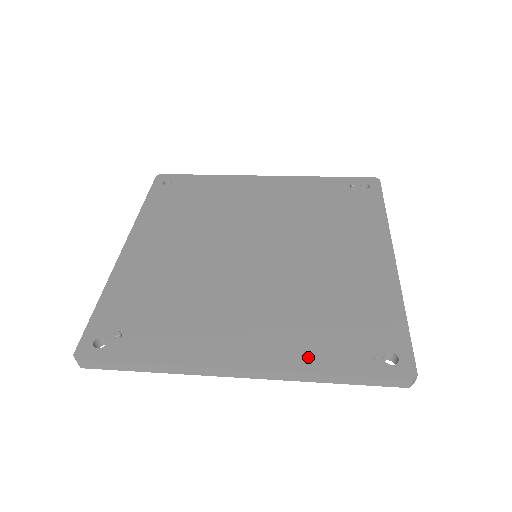
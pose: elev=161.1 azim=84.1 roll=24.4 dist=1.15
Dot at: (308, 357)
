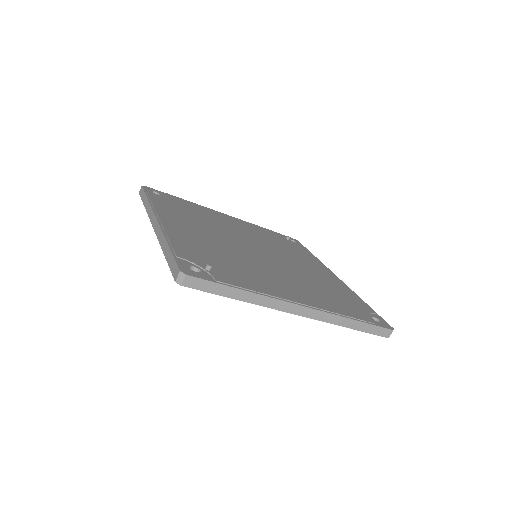
Dot at: (337, 309)
